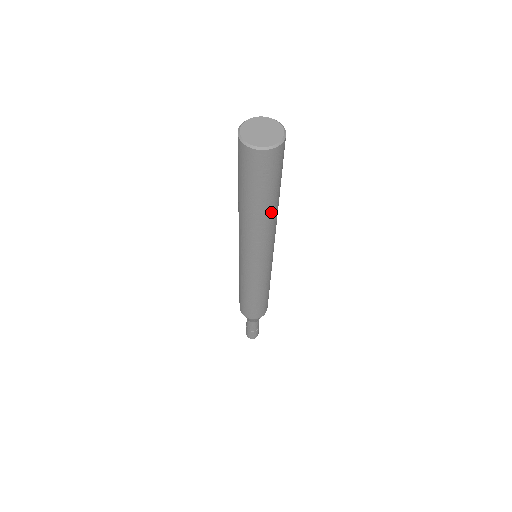
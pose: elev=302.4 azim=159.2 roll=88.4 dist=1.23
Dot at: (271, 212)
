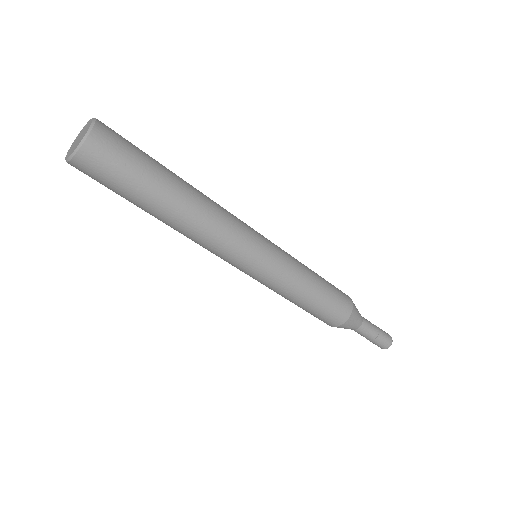
Dot at: (167, 217)
